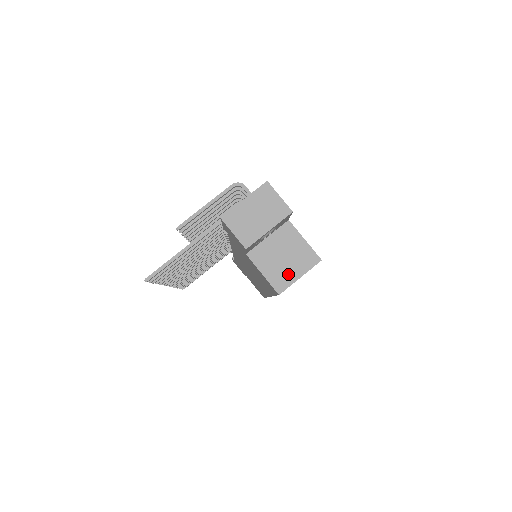
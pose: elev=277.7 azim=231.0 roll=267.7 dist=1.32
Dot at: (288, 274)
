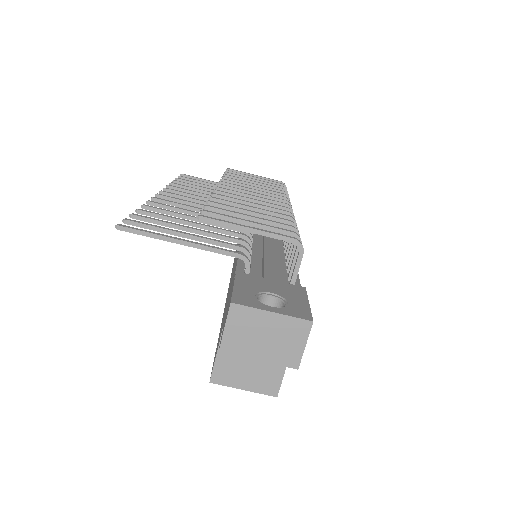
Dot at: (237, 377)
